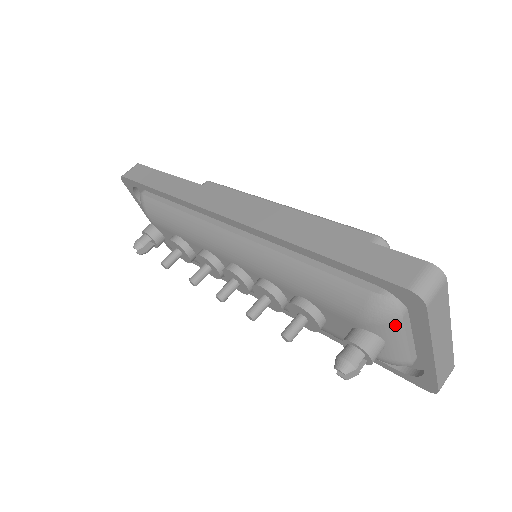
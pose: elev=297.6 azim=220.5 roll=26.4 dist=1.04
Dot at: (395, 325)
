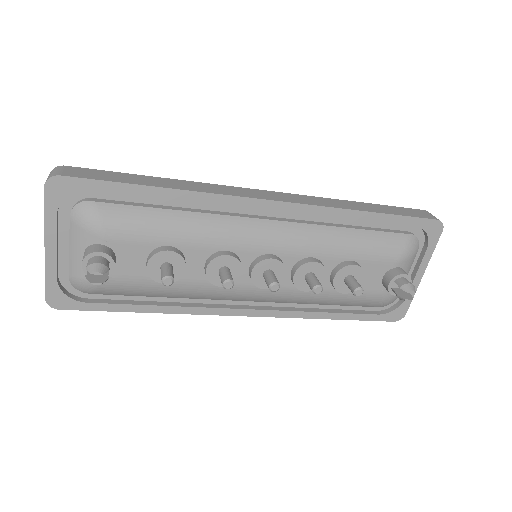
Dot at: (414, 257)
